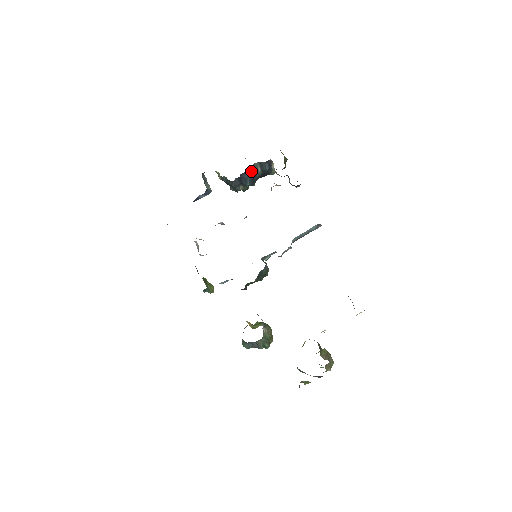
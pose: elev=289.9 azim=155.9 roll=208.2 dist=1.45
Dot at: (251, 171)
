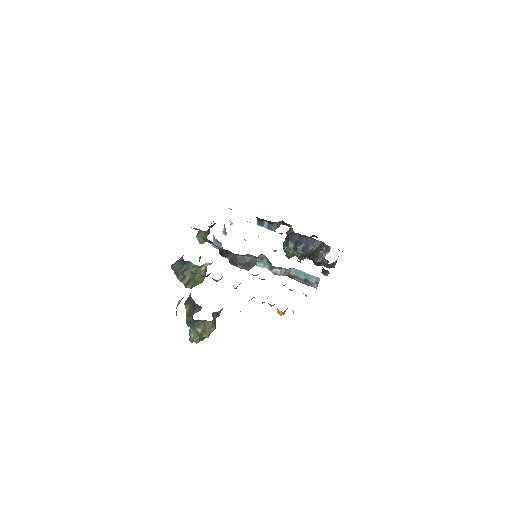
Dot at: (311, 242)
